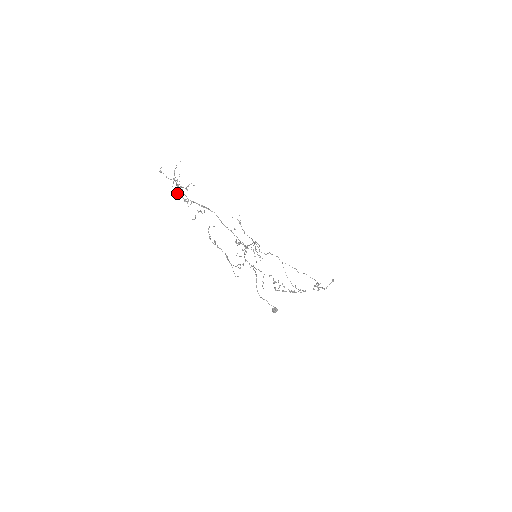
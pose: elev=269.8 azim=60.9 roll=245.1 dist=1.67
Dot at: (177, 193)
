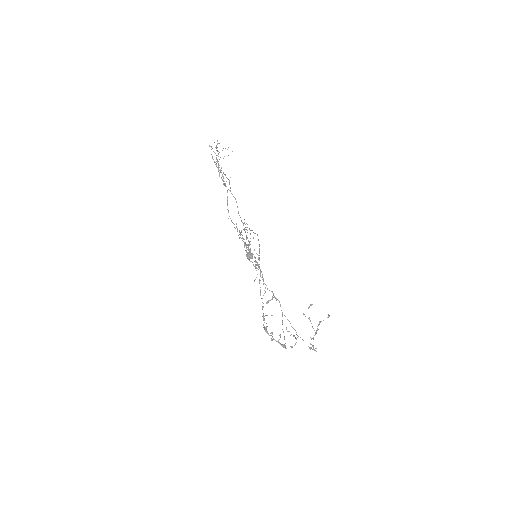
Dot at: occluded
